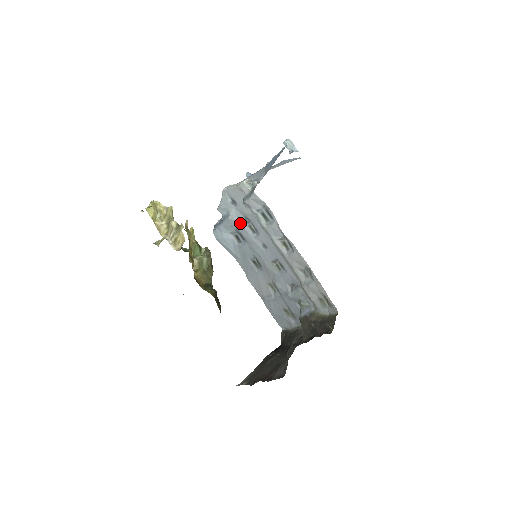
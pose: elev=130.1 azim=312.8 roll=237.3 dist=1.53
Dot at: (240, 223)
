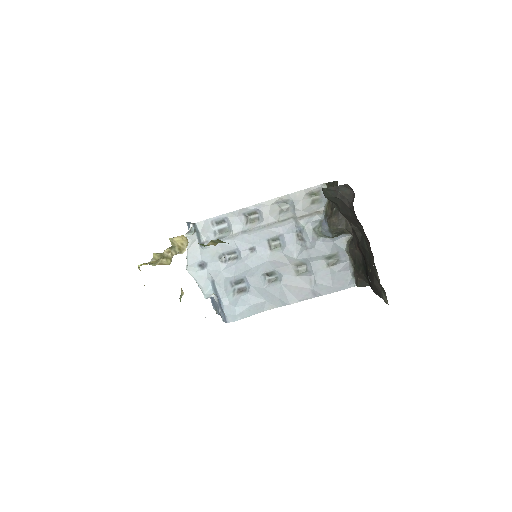
Dot at: (224, 270)
